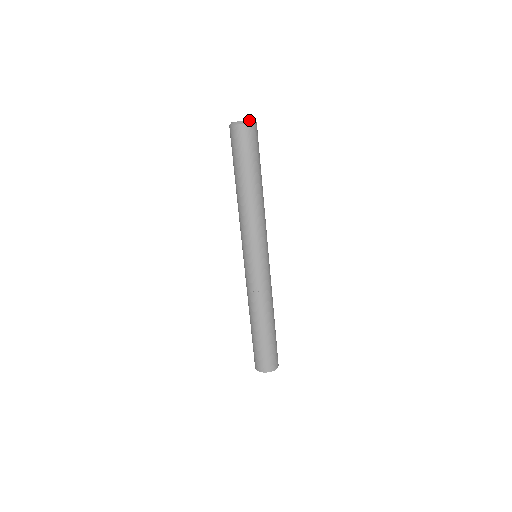
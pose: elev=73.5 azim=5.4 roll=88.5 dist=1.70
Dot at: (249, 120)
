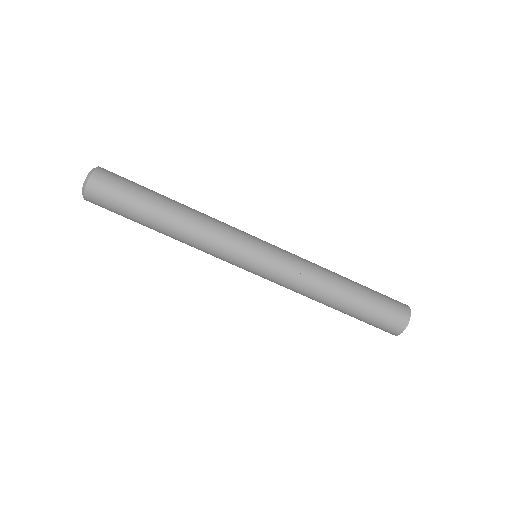
Dot at: (82, 187)
